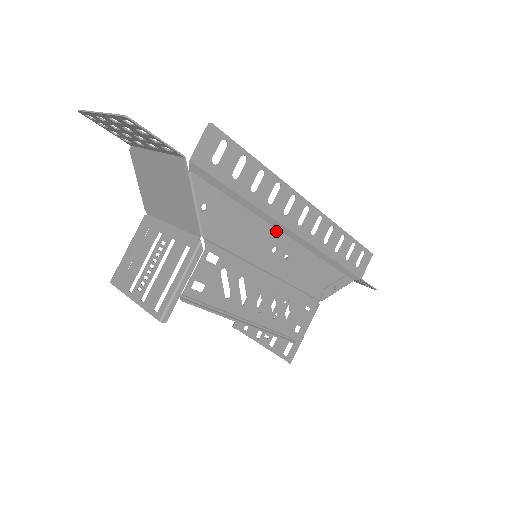
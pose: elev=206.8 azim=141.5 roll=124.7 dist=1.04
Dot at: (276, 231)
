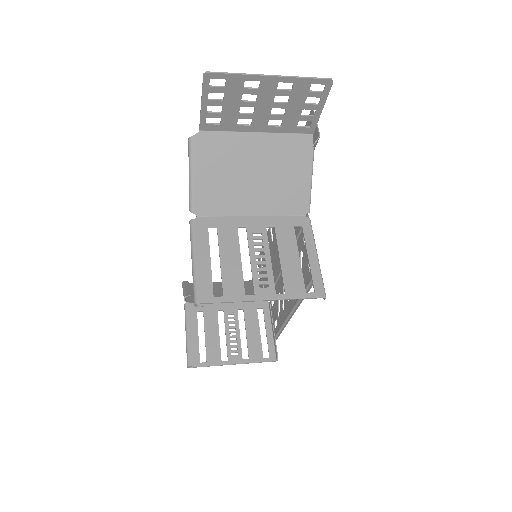
Dot at: occluded
